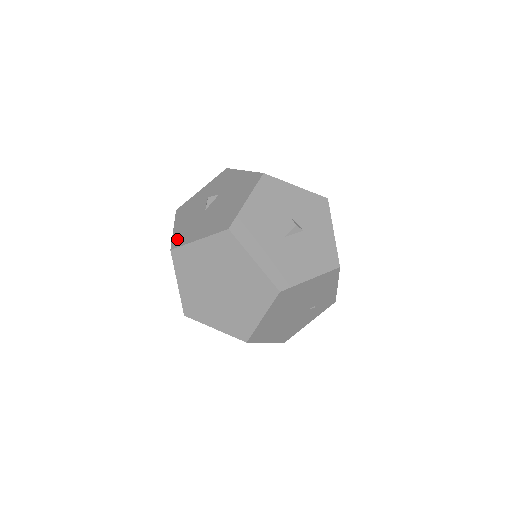
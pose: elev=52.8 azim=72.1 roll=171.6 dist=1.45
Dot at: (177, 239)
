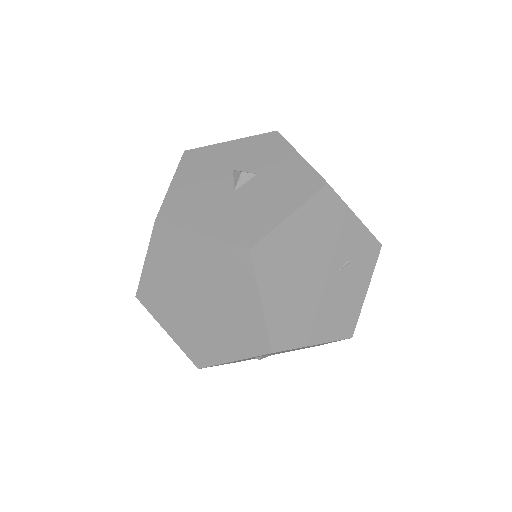
Dot at: occluded
